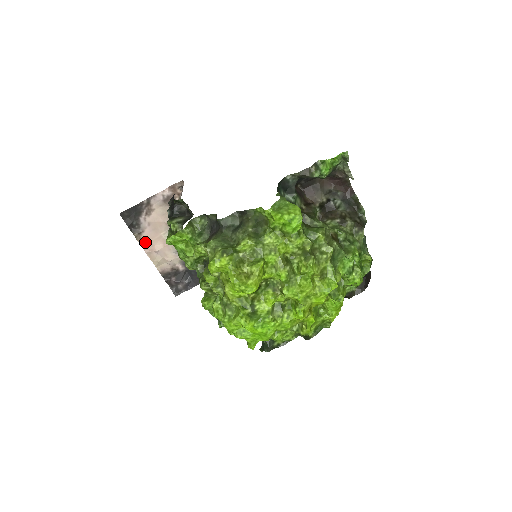
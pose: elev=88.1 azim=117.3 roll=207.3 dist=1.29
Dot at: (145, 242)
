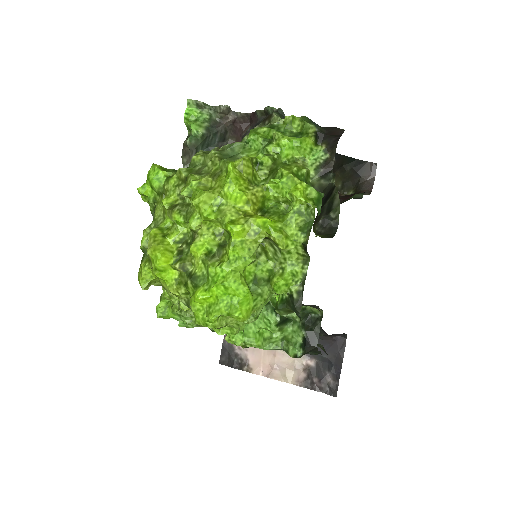
Dot at: (259, 369)
